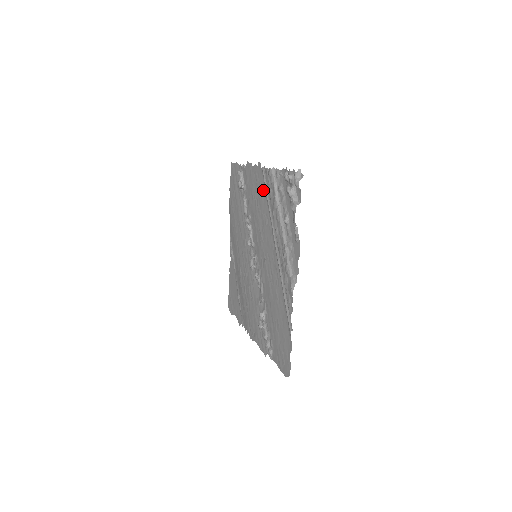
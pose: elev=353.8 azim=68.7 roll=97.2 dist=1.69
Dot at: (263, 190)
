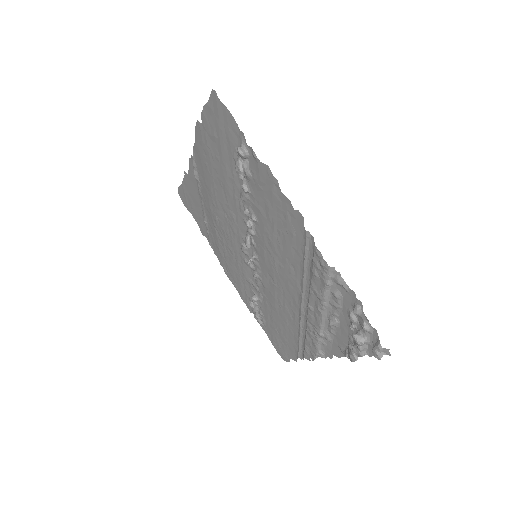
Dot at: (298, 247)
